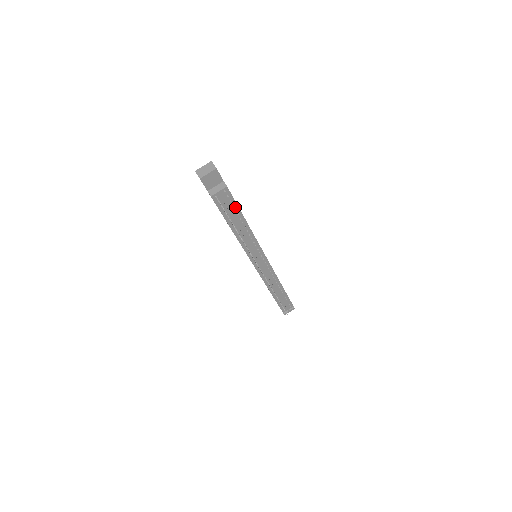
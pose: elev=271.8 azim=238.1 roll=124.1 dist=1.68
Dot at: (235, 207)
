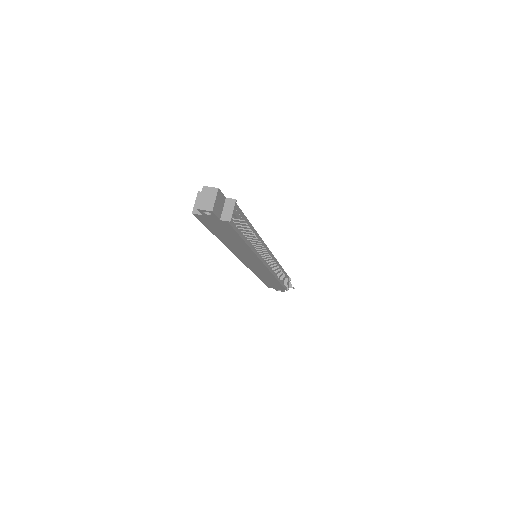
Dot at: (243, 217)
